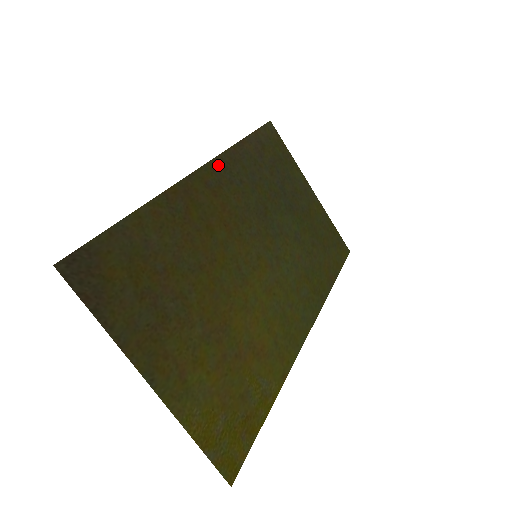
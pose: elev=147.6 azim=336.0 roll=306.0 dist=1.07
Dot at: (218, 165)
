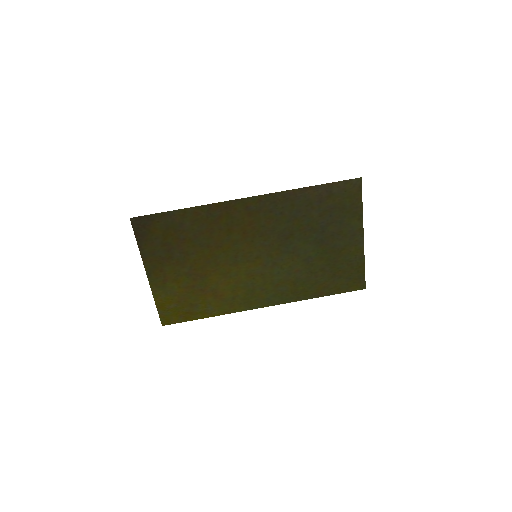
Dot at: (267, 199)
